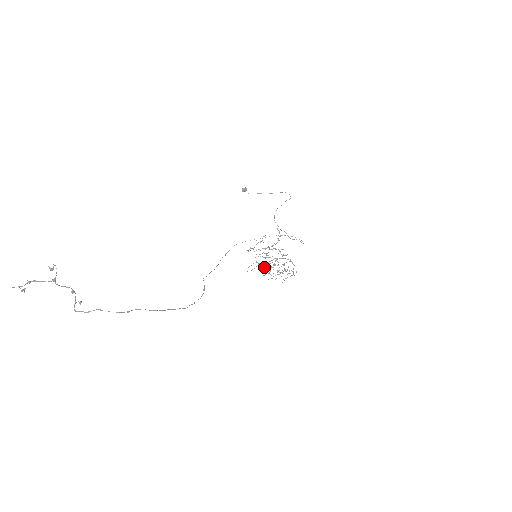
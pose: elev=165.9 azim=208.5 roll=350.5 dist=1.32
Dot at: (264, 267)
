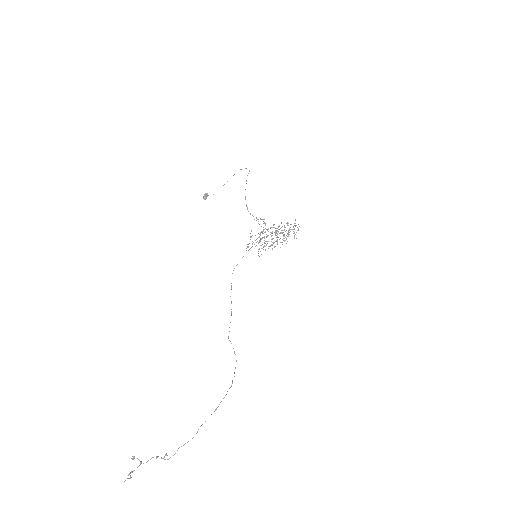
Dot at: occluded
